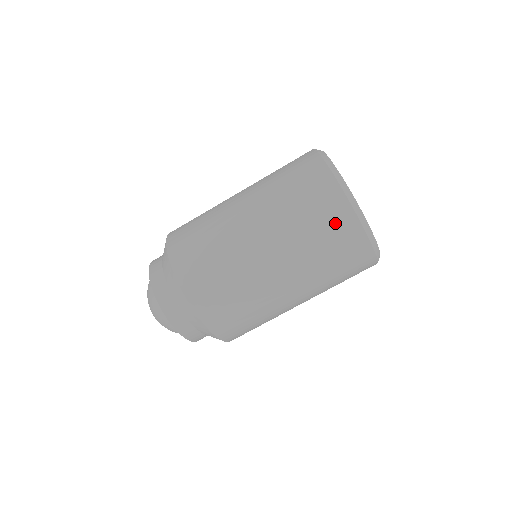
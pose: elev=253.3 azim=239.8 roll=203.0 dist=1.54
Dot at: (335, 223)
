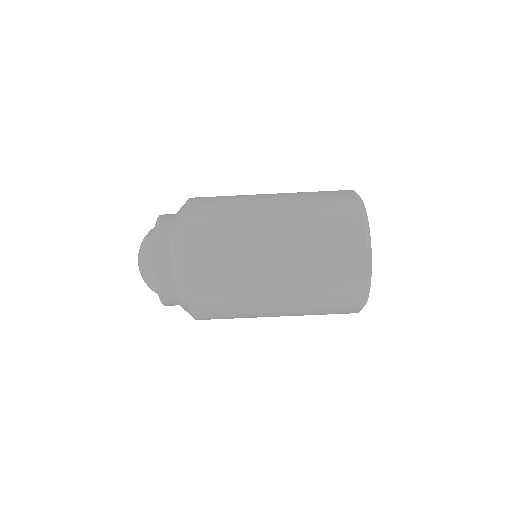
Dot at: (345, 296)
